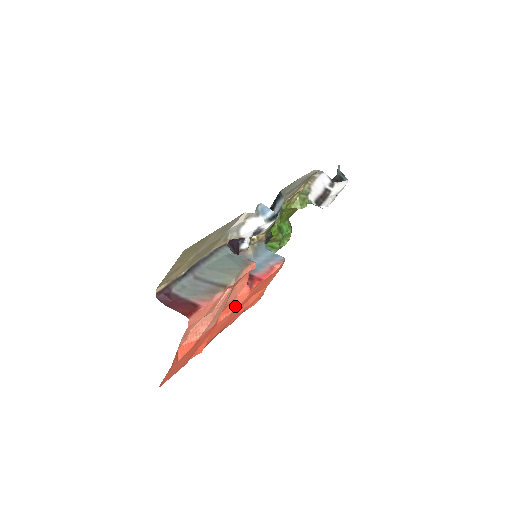
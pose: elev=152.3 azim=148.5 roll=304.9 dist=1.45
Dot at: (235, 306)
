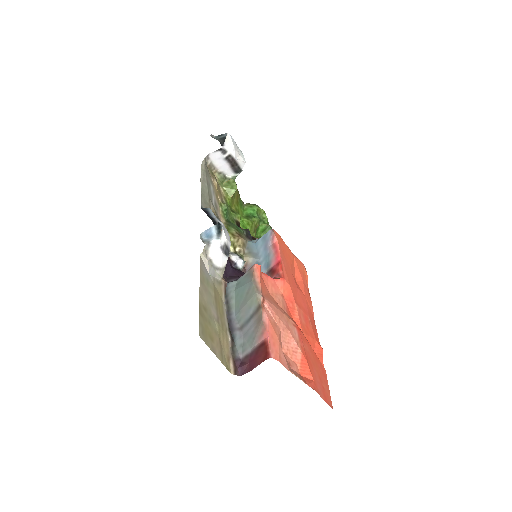
Dot at: (292, 299)
